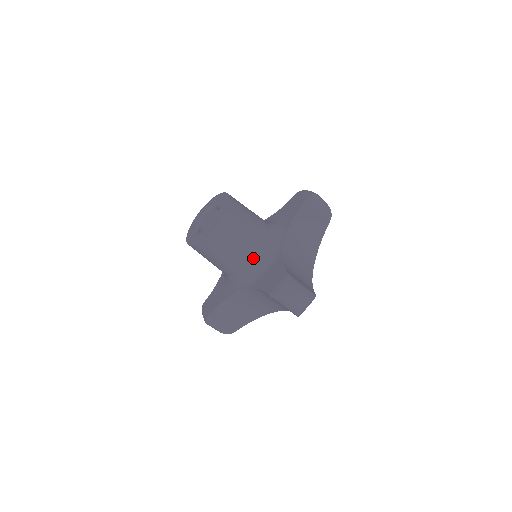
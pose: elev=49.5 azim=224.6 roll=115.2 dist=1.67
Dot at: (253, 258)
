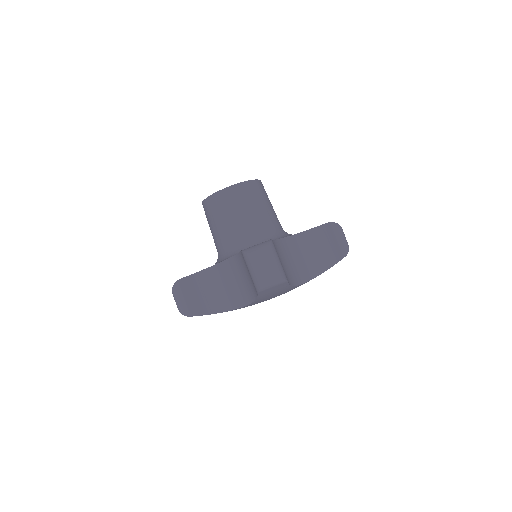
Dot at: (250, 235)
